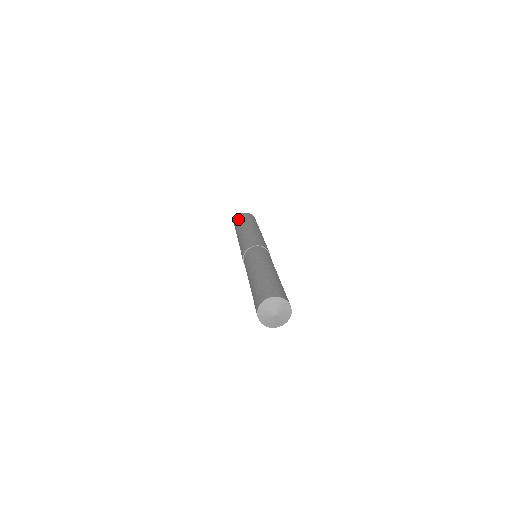
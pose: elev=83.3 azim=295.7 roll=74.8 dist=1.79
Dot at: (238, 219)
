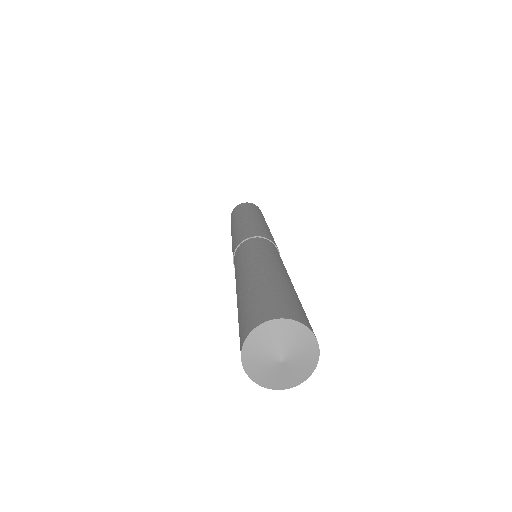
Dot at: (236, 209)
